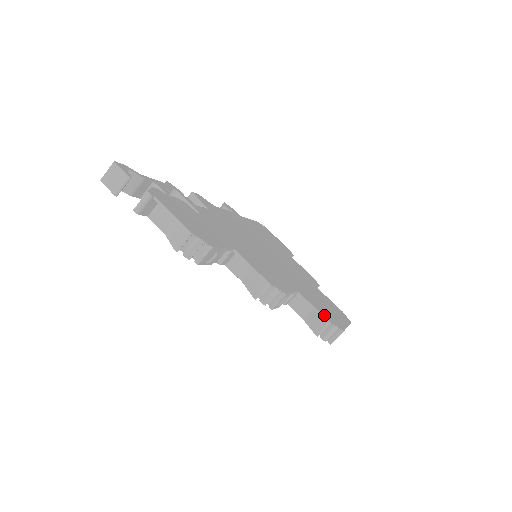
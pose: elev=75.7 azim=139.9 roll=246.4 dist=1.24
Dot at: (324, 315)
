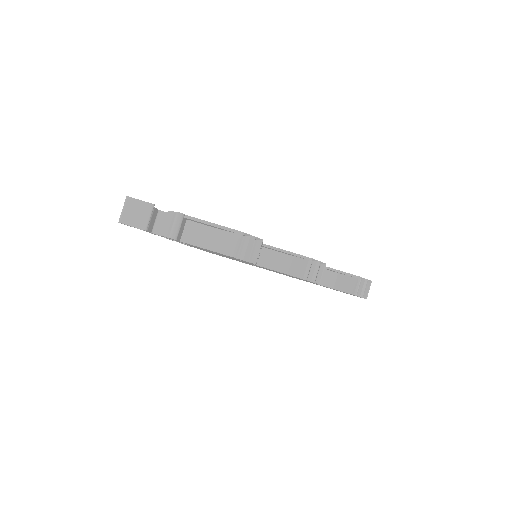
Dot at: (351, 274)
